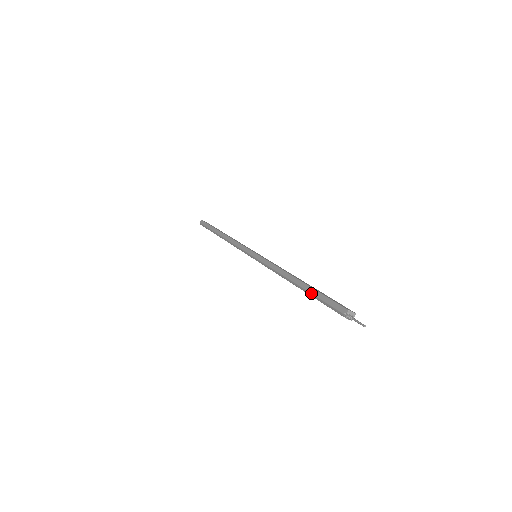
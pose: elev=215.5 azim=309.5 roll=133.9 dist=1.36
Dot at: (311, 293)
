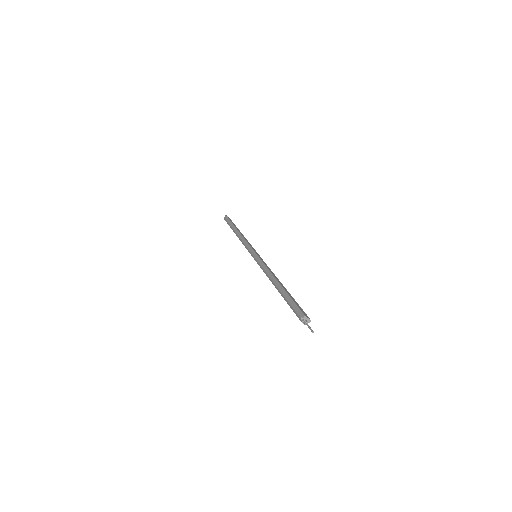
Dot at: (284, 296)
